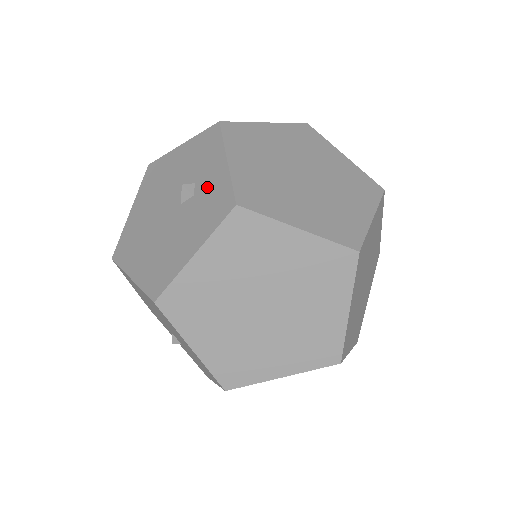
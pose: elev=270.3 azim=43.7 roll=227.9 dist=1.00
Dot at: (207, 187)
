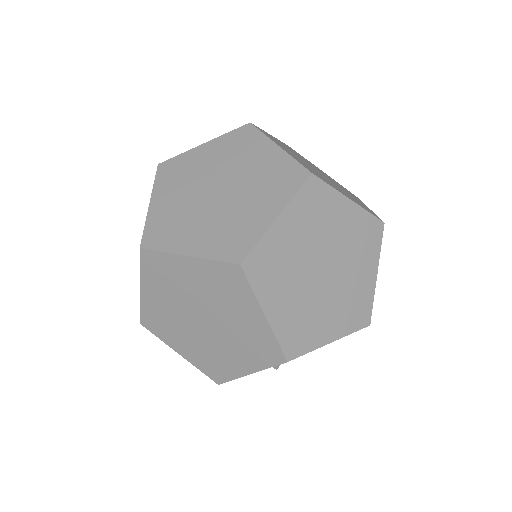
Dot at: occluded
